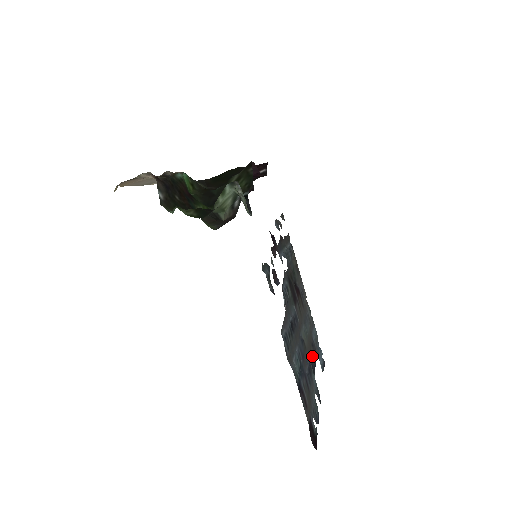
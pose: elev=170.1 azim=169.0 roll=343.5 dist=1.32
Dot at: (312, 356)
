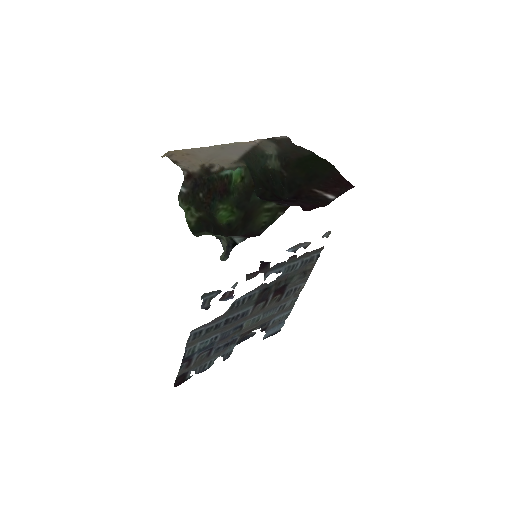
Dot at: (252, 332)
